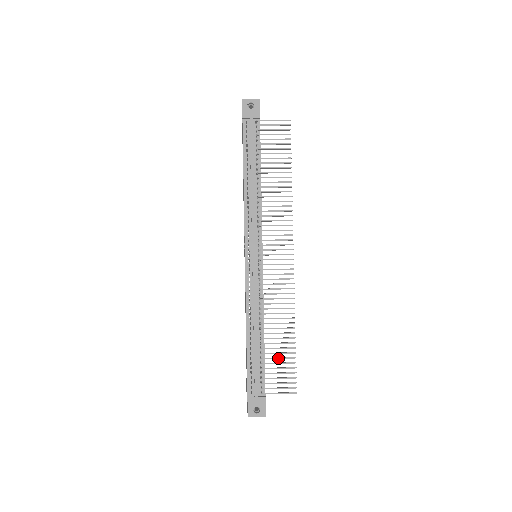
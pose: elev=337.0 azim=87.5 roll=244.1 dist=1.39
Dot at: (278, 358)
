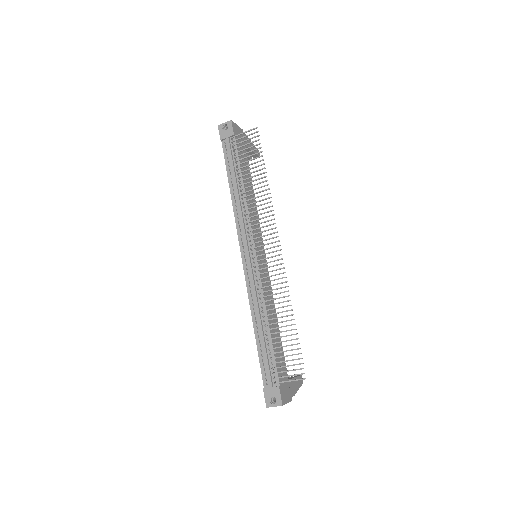
Dot at: (283, 346)
